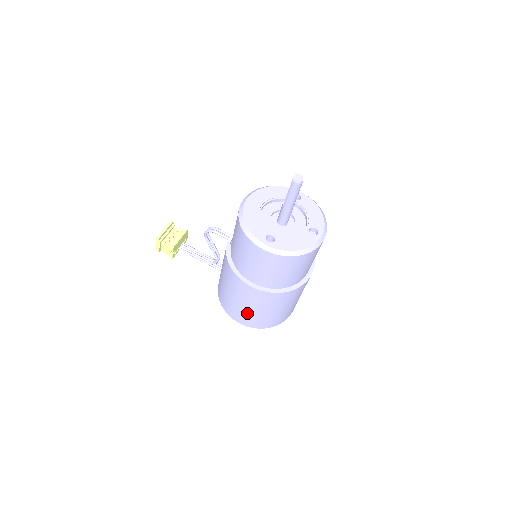
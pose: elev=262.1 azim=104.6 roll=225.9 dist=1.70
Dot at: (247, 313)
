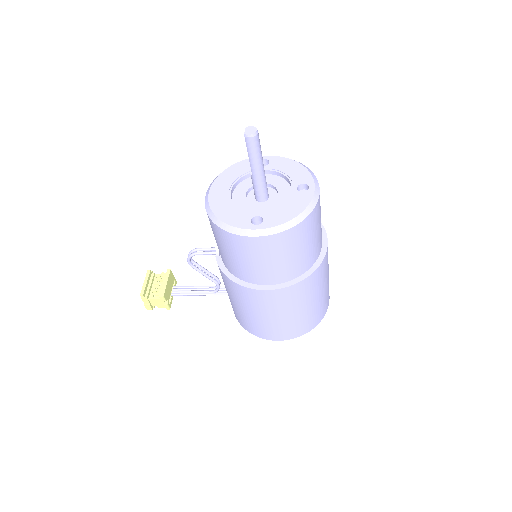
Dot at: (279, 324)
